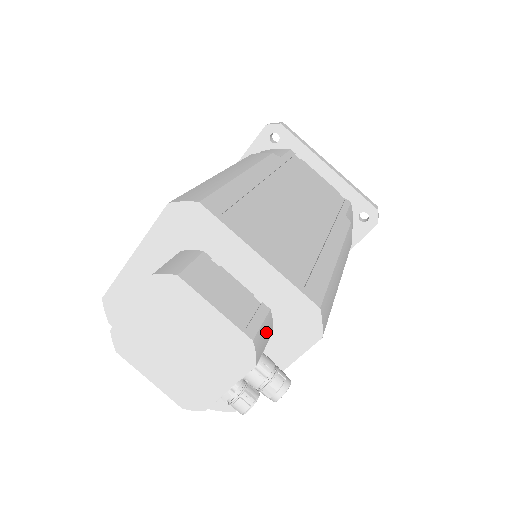
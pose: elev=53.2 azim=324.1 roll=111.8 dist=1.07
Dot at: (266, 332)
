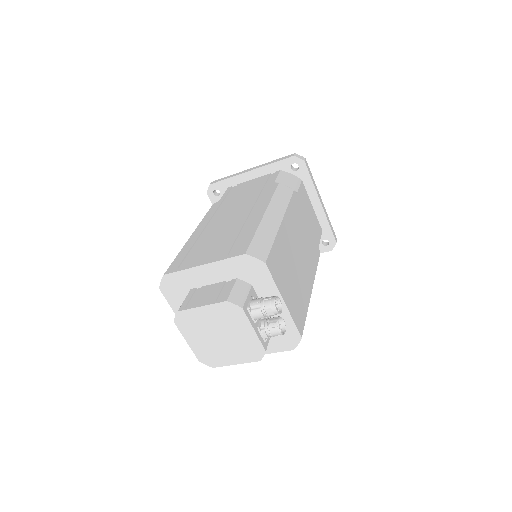
Dot at: (240, 290)
